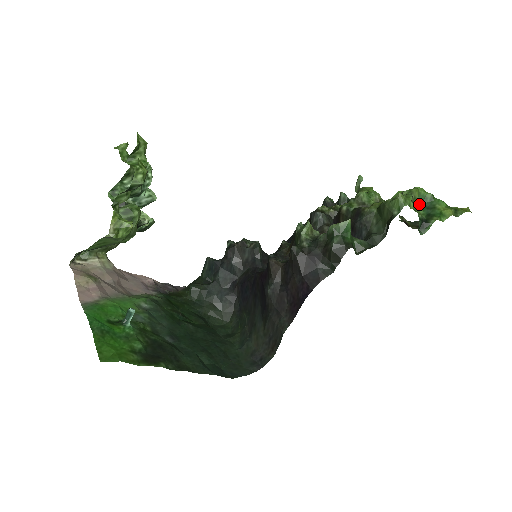
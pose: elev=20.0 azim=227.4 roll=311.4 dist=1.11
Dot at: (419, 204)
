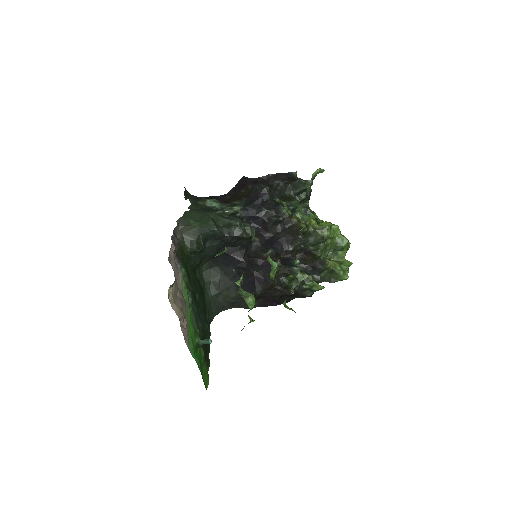
Dot at: (341, 248)
